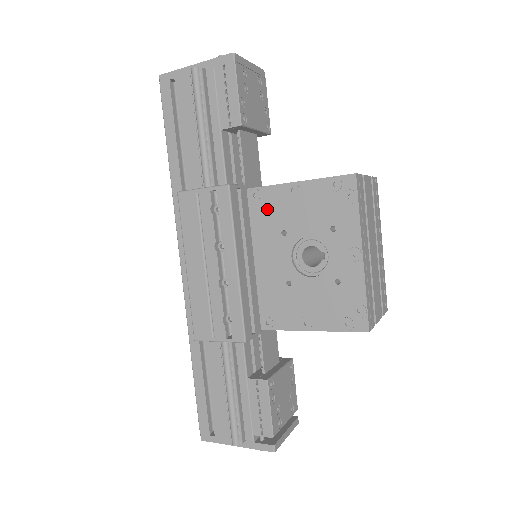
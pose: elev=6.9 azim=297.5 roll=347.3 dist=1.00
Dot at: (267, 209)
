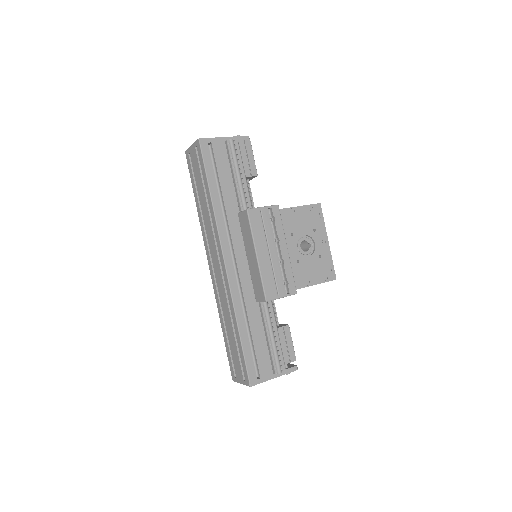
Dot at: (282, 222)
